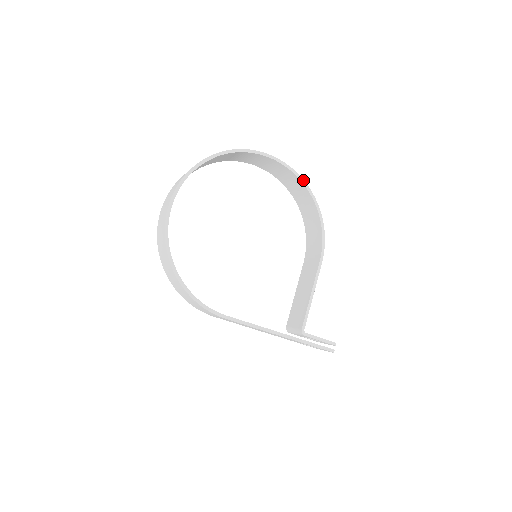
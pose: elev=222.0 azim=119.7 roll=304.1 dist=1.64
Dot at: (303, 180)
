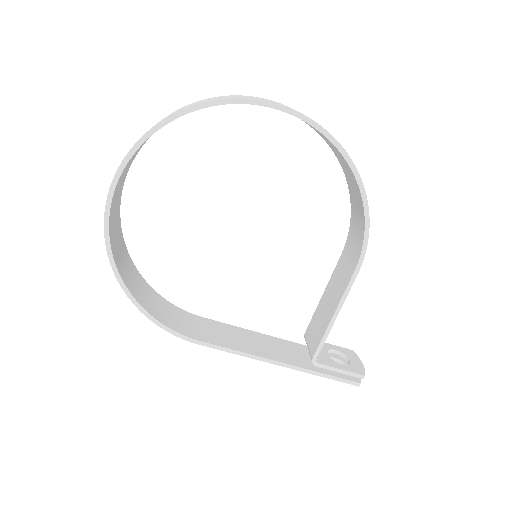
Dot at: (340, 145)
